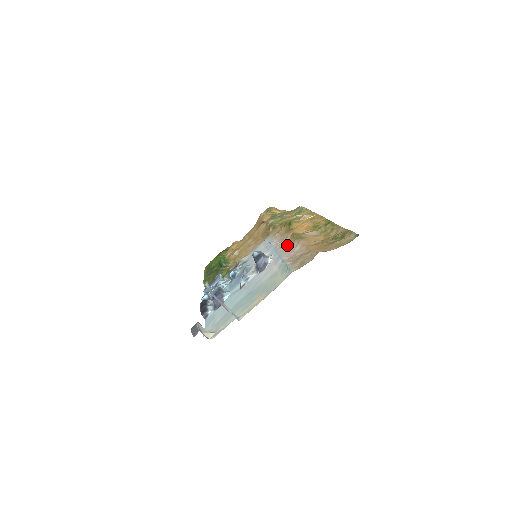
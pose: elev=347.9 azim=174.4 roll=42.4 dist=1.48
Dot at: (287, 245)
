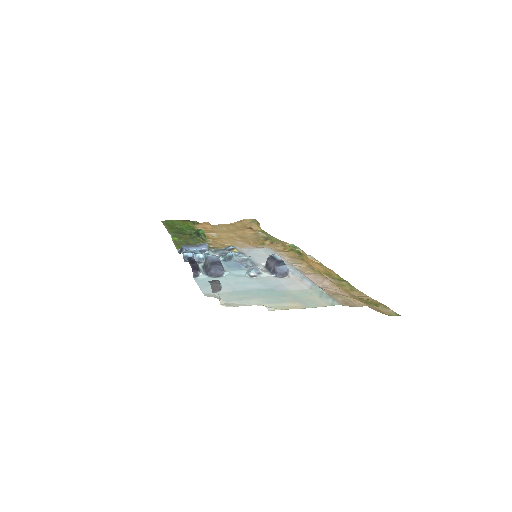
Dot at: (305, 271)
